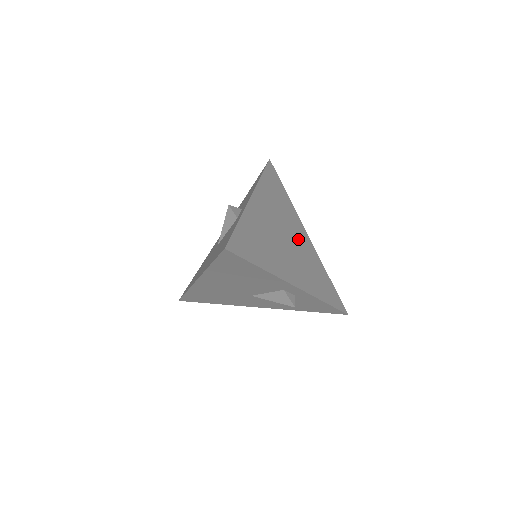
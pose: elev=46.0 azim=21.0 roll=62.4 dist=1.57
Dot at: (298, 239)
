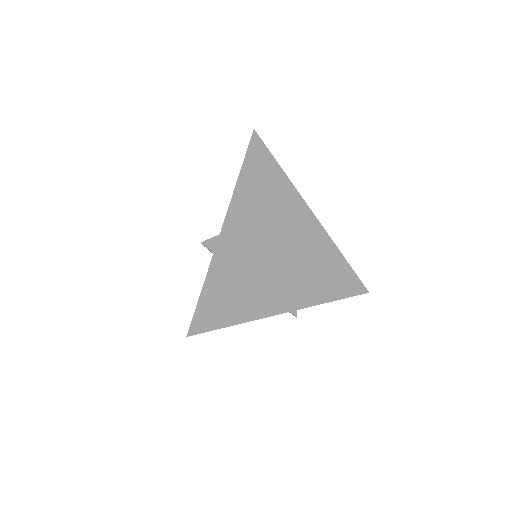
Dot at: (297, 235)
